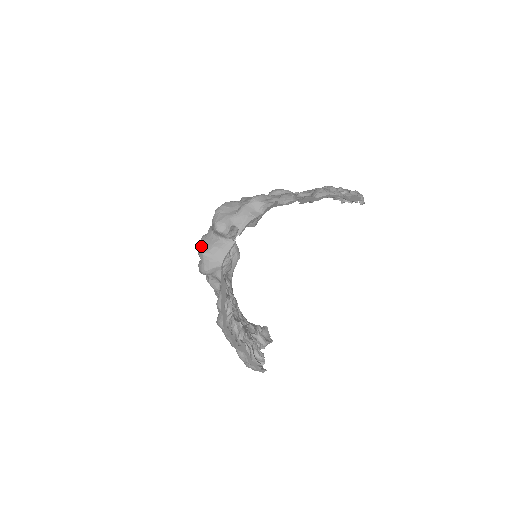
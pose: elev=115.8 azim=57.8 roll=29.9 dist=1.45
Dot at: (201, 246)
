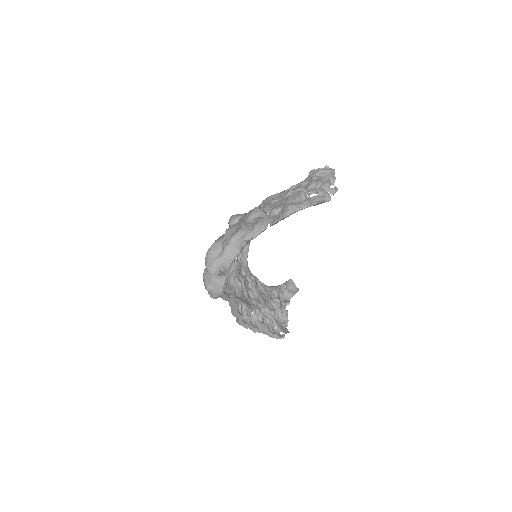
Dot at: (204, 281)
